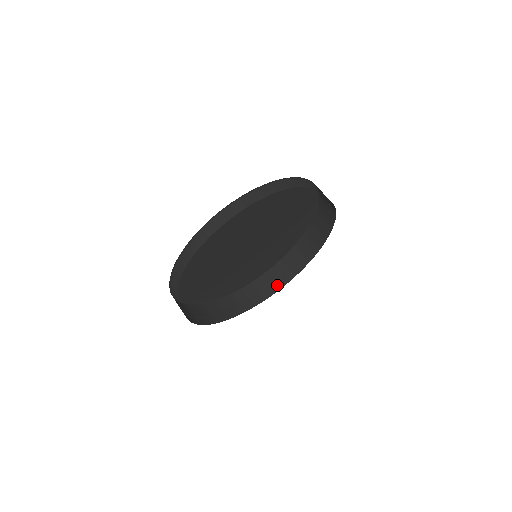
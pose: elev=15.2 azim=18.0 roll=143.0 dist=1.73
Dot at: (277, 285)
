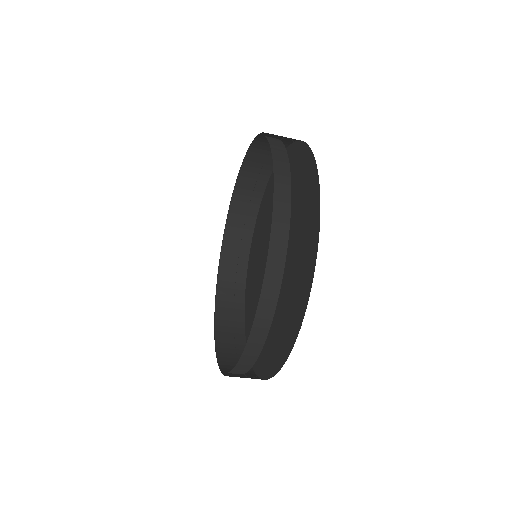
Dot at: (243, 253)
